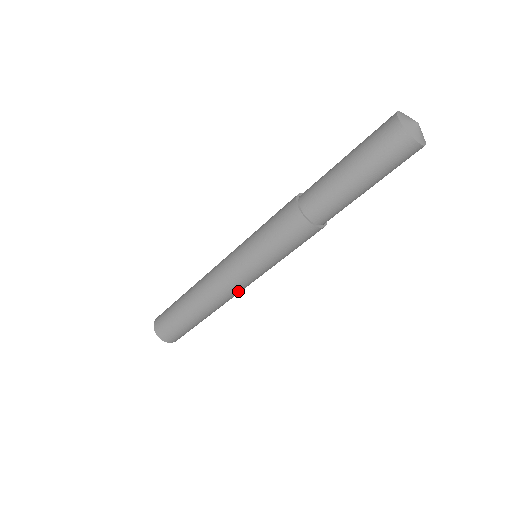
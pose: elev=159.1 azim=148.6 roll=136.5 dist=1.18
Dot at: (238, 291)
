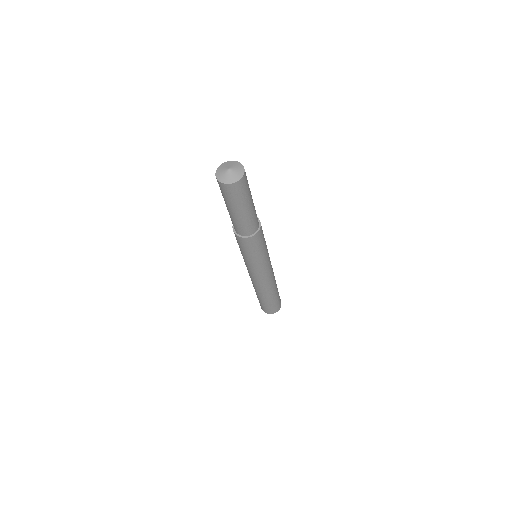
Dot at: (268, 276)
